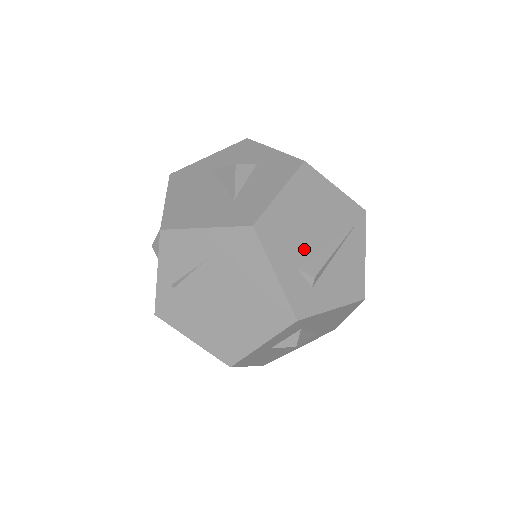
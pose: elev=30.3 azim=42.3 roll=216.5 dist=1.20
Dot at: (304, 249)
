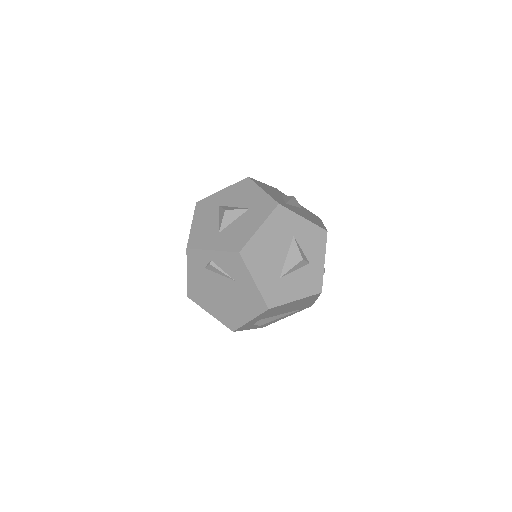
Dot at: (272, 315)
